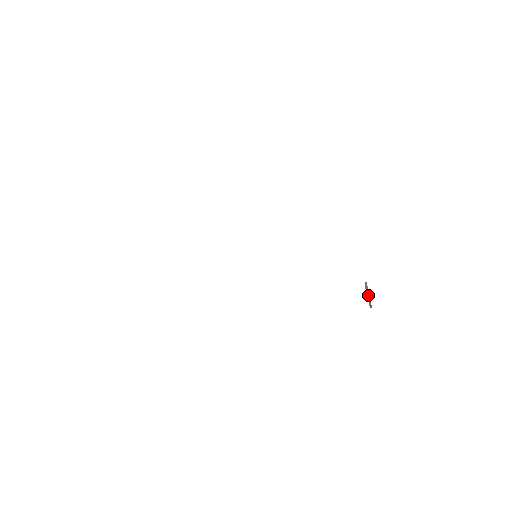
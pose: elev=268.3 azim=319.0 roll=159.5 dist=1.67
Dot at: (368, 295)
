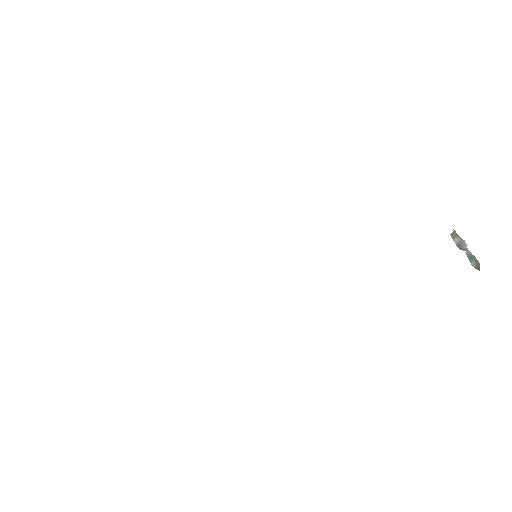
Dot at: occluded
